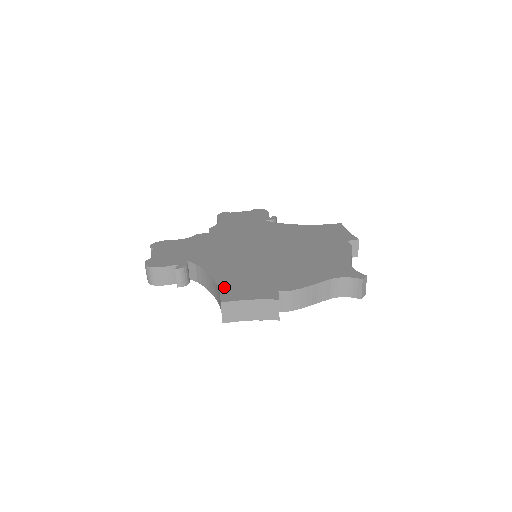
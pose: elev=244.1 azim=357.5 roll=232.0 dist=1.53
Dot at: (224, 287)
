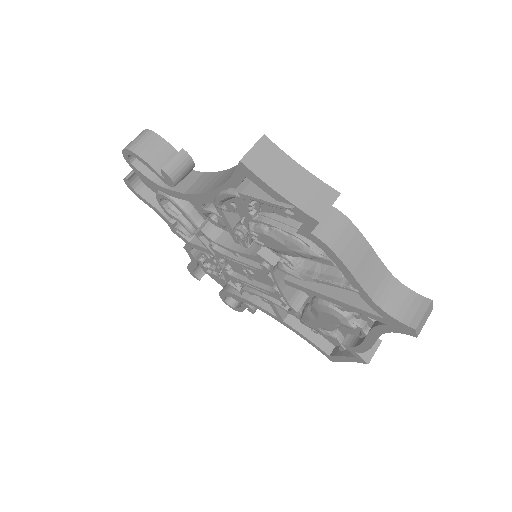
Dot at: occluded
